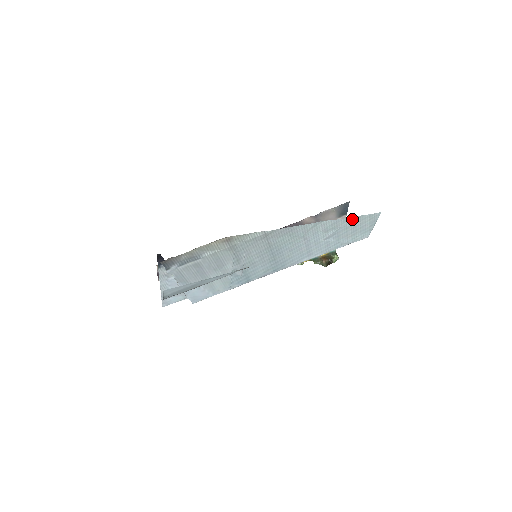
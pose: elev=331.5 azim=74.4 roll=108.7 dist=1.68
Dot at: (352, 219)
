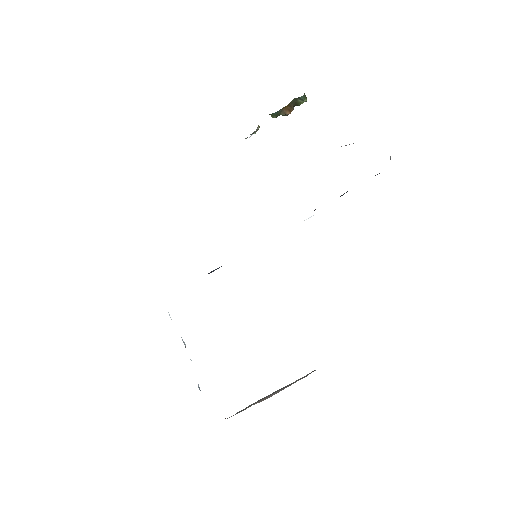
Dot at: occluded
